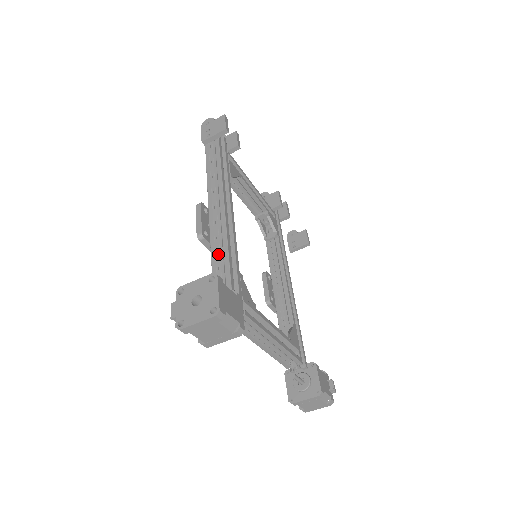
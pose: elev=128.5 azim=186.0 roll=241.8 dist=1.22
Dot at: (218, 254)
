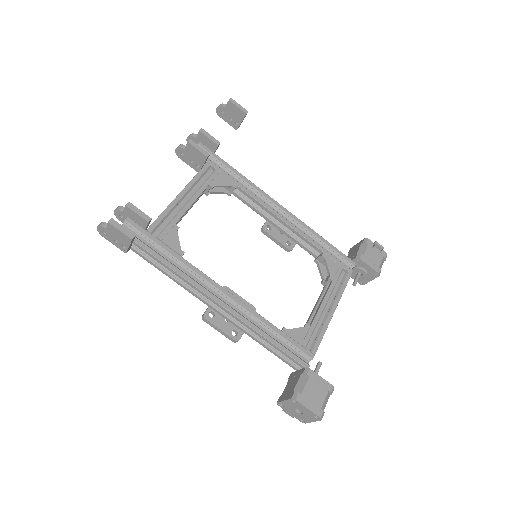
Dot at: (257, 335)
